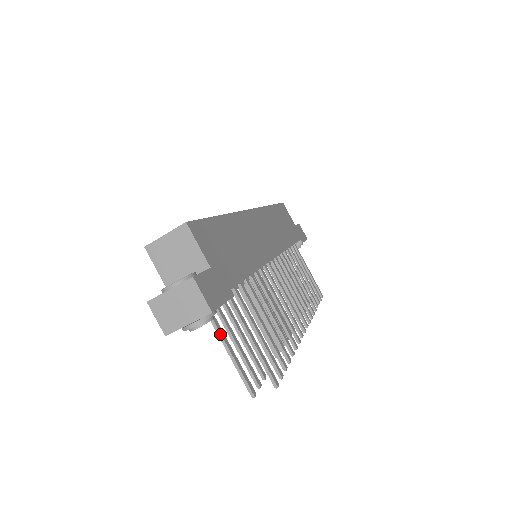
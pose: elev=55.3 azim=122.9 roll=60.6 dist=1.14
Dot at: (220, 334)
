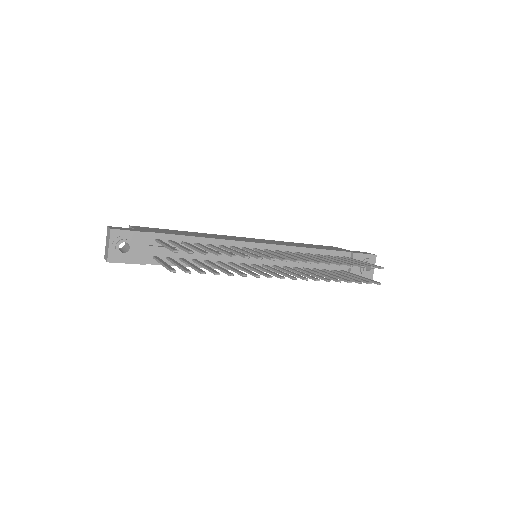
Dot at: (159, 261)
